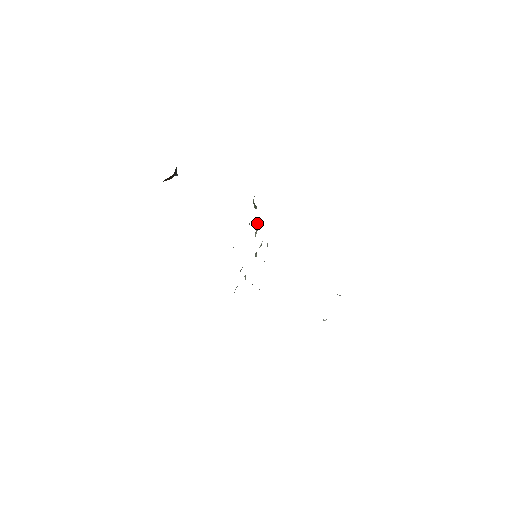
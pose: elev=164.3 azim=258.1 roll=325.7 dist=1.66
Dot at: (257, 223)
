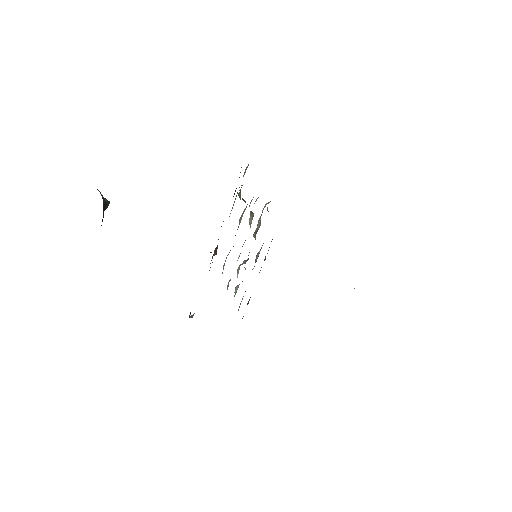
Dot at: occluded
